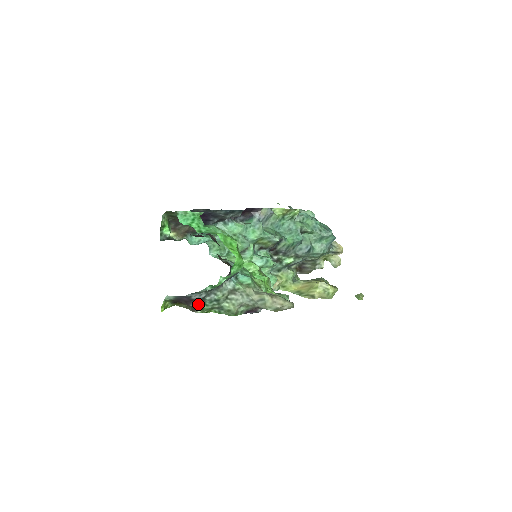
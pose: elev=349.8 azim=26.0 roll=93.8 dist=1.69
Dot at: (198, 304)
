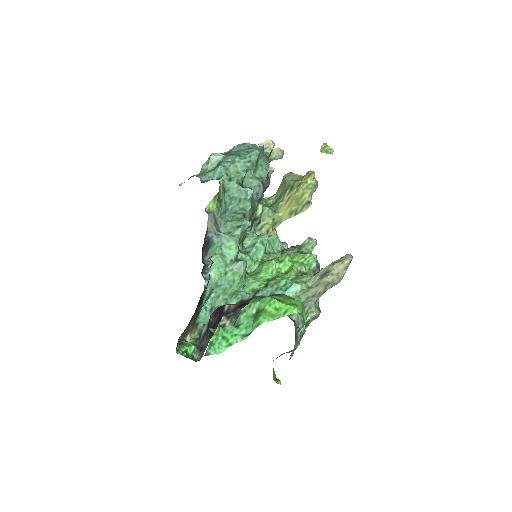
Dot at: (295, 348)
